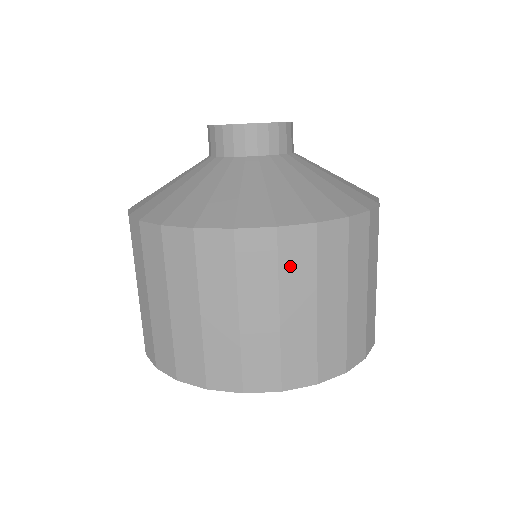
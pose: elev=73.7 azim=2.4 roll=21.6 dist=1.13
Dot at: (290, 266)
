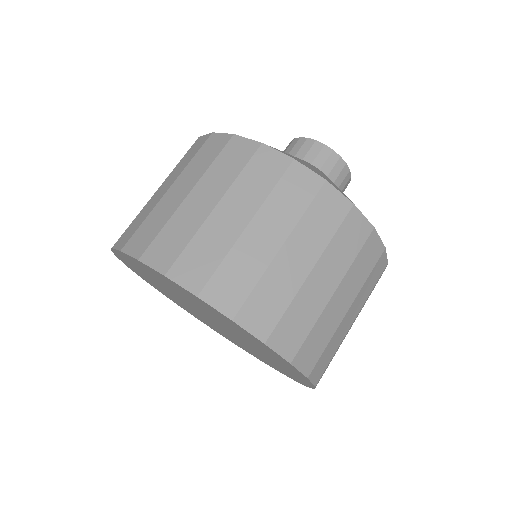
Dot at: (284, 195)
